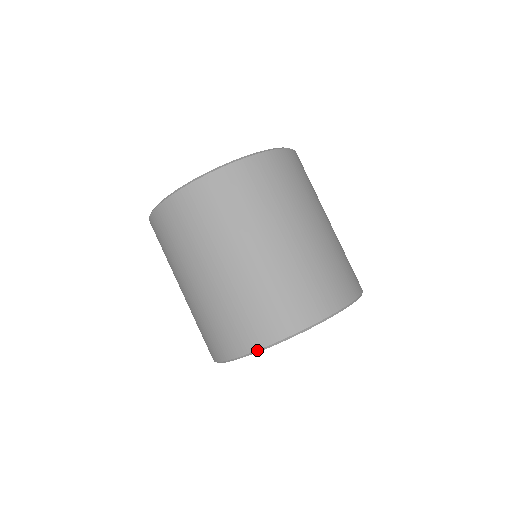
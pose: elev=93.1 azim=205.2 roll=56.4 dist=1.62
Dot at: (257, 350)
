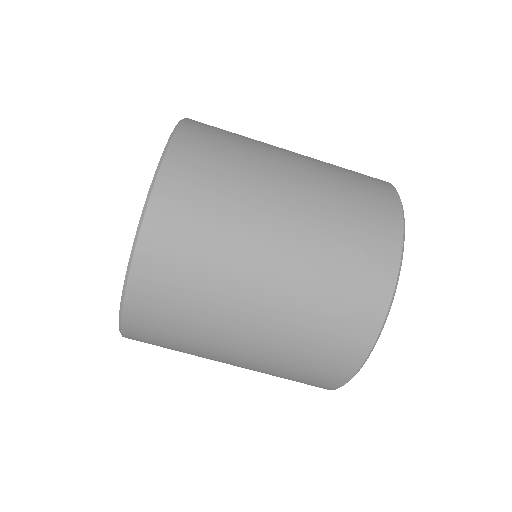
Dot at: (378, 334)
